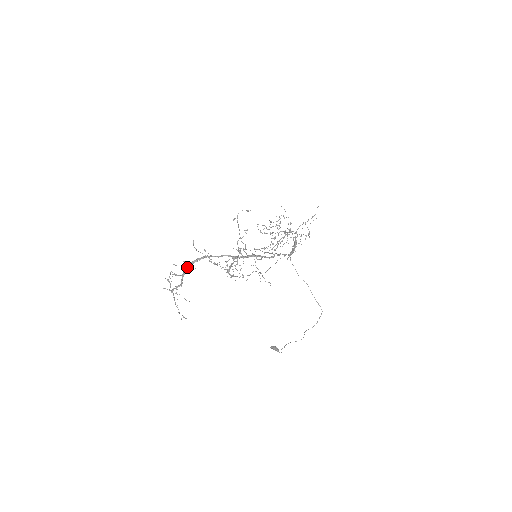
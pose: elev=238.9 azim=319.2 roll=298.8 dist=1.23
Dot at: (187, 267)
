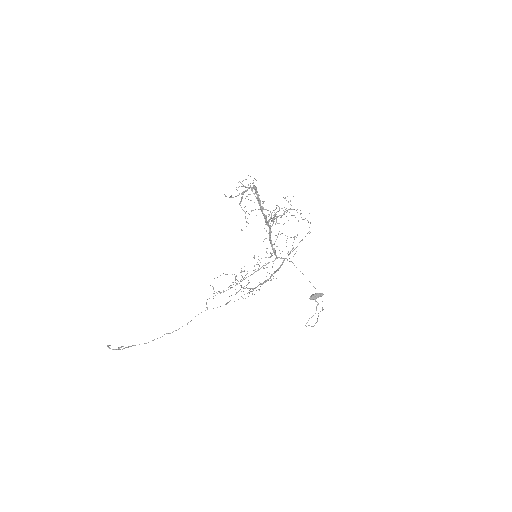
Dot at: occluded
